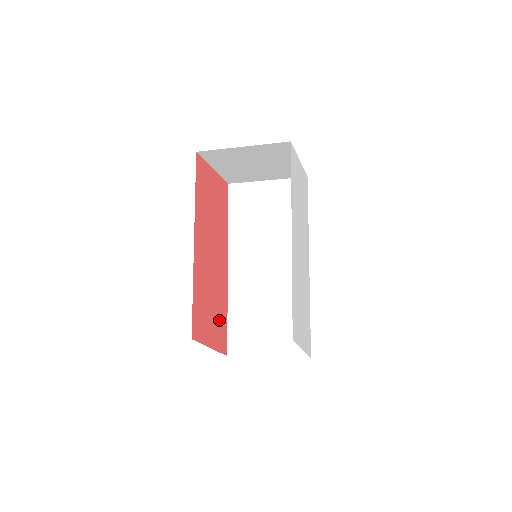
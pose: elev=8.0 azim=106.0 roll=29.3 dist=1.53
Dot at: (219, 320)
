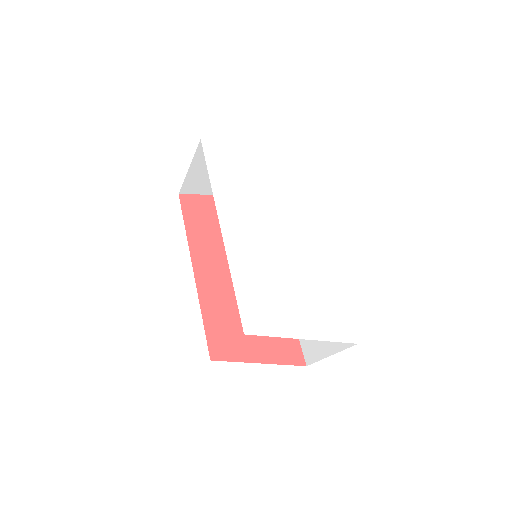
Dot at: occluded
